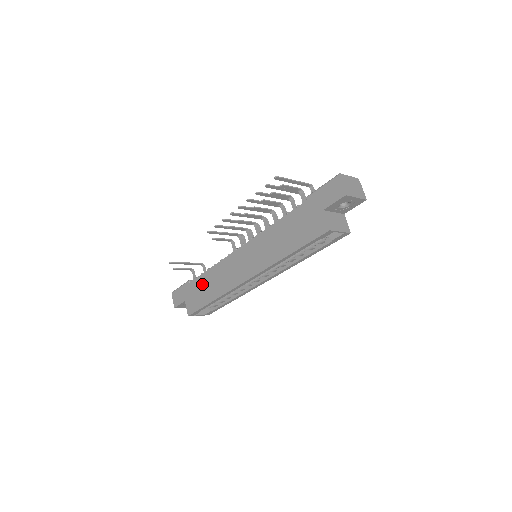
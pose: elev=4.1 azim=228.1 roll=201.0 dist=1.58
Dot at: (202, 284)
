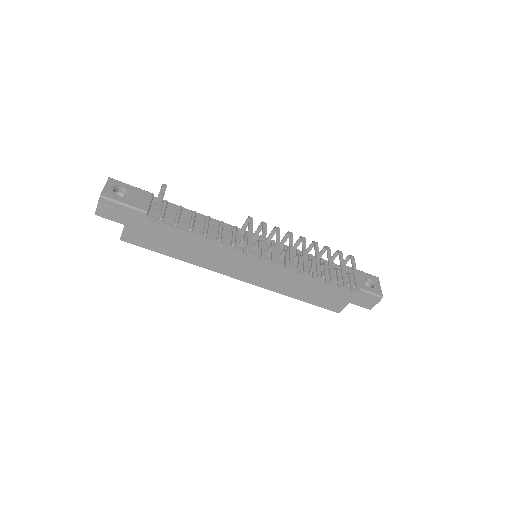
Dot at: (172, 237)
